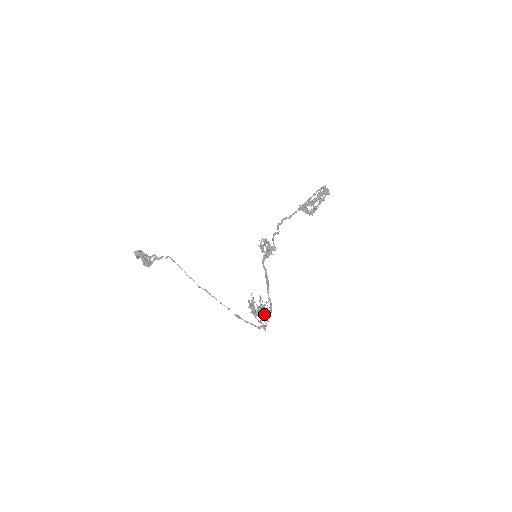
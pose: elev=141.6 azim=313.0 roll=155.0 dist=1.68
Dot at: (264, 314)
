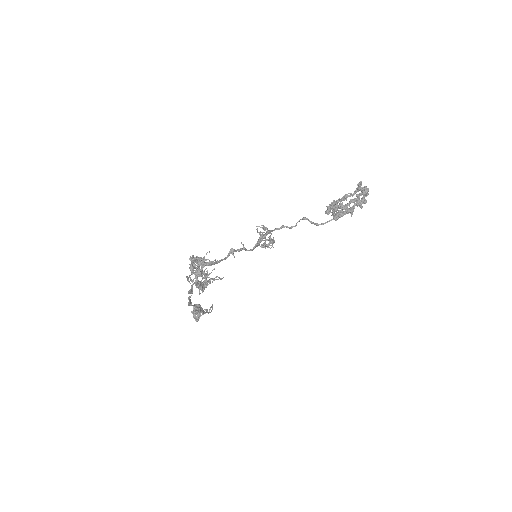
Dot at: (191, 257)
